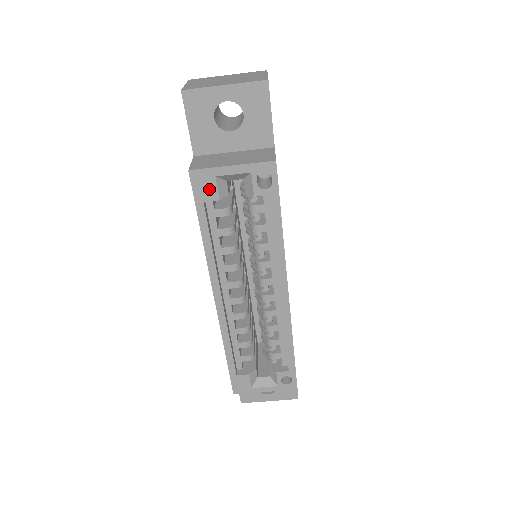
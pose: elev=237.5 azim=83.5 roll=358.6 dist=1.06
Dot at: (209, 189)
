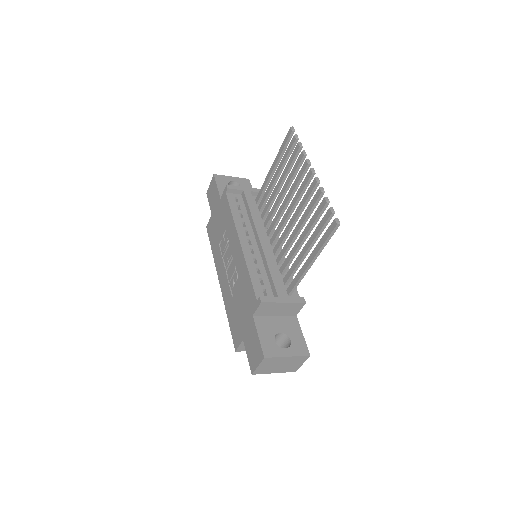
Dot at: occluded
